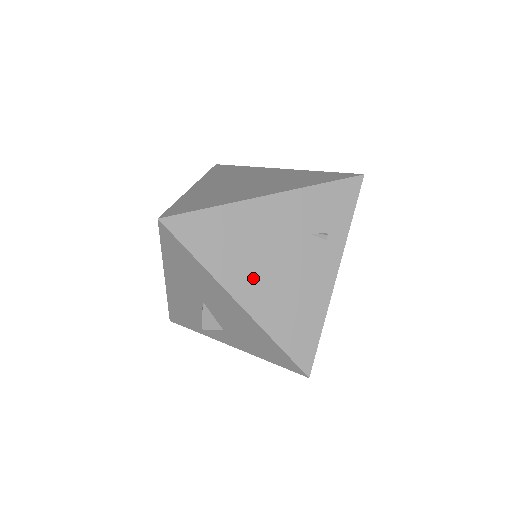
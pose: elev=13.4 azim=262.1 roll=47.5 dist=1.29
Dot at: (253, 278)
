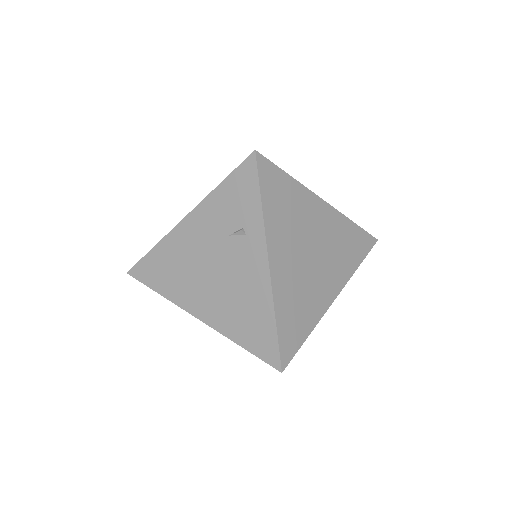
Dot at: (200, 294)
